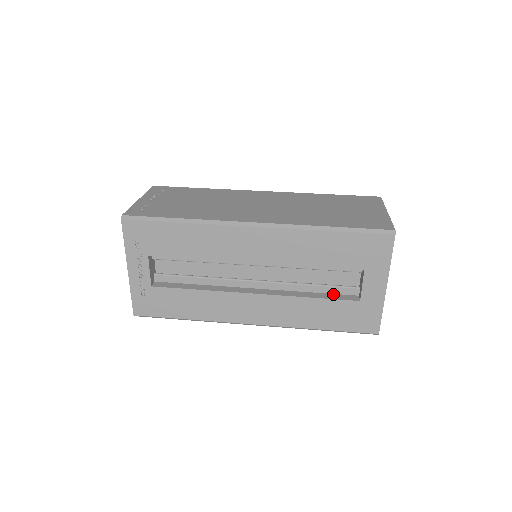
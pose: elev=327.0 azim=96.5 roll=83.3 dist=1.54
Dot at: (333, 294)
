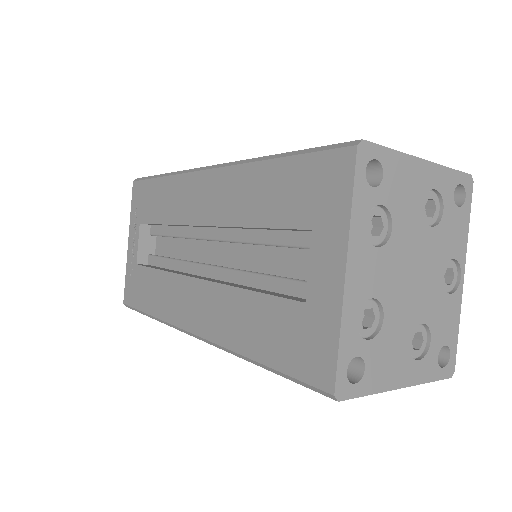
Dot at: (285, 294)
